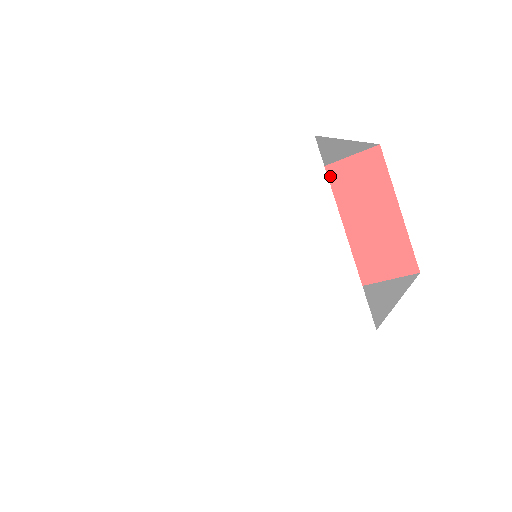
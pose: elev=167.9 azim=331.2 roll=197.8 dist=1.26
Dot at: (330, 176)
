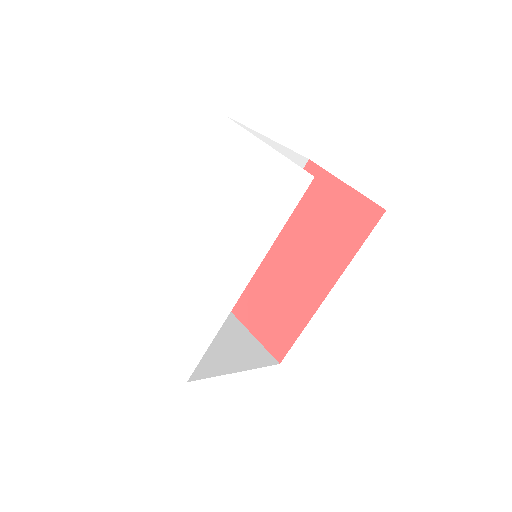
Dot at: occluded
